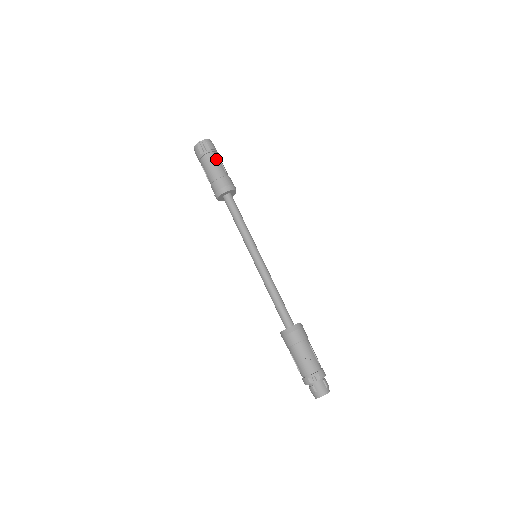
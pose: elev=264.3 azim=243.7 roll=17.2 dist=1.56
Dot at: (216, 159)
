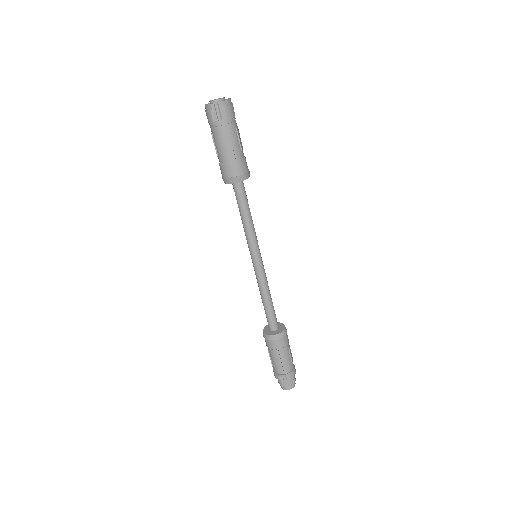
Dot at: (232, 133)
